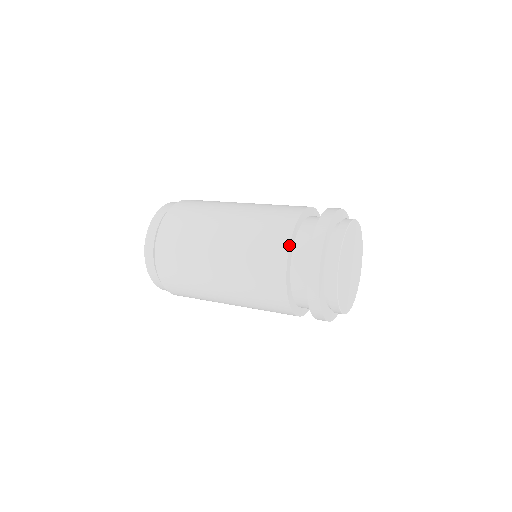
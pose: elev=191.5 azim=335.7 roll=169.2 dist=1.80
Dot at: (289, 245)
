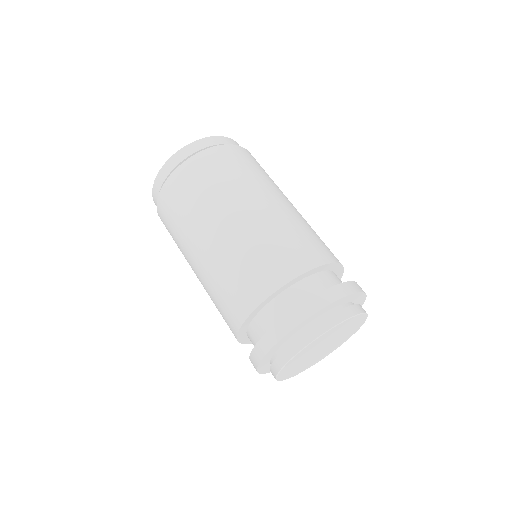
Dot at: (257, 307)
